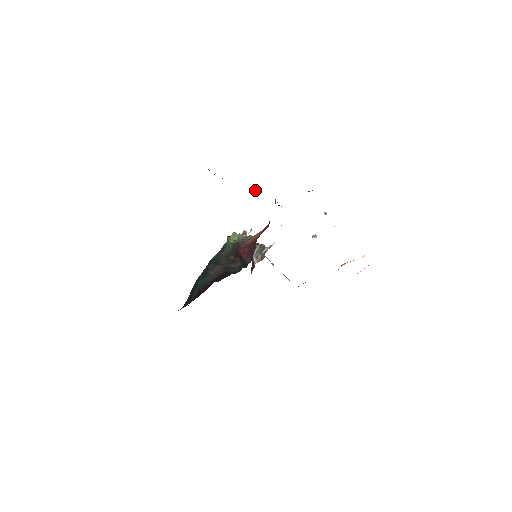
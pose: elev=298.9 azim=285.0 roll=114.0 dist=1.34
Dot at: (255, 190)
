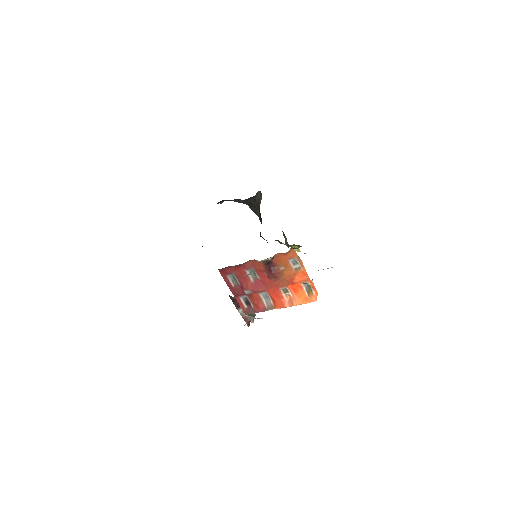
Dot at: occluded
